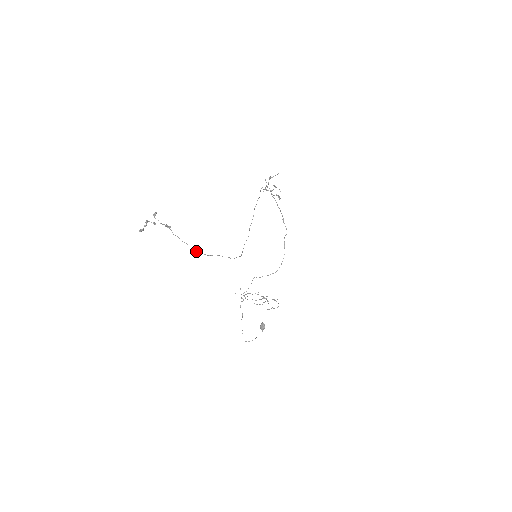
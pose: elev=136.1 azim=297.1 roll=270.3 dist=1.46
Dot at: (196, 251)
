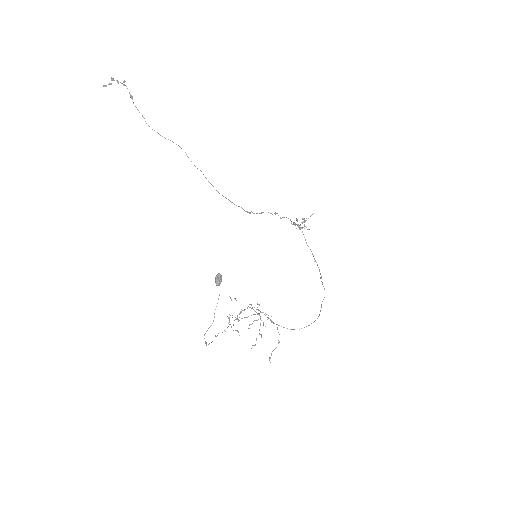
Dot at: occluded
